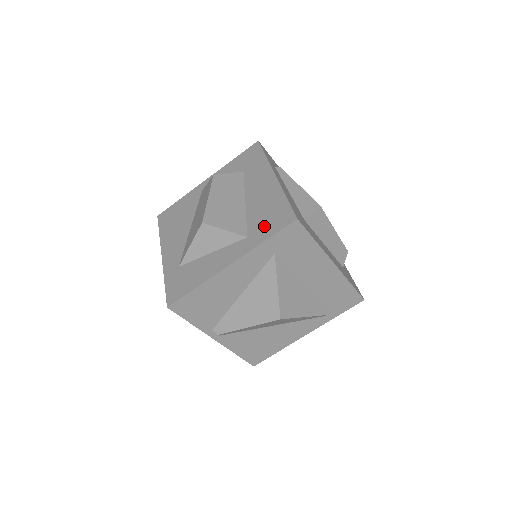
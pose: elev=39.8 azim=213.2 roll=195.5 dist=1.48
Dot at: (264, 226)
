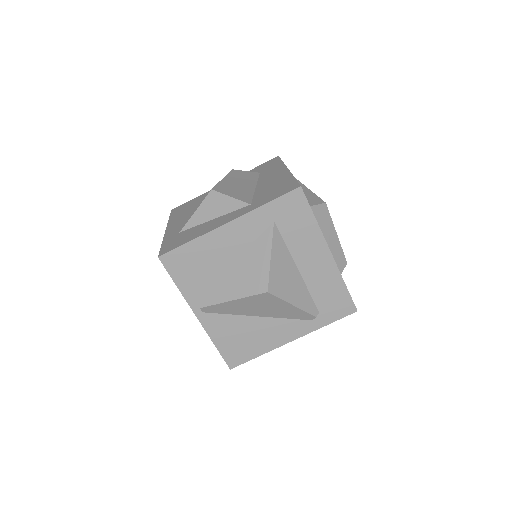
Dot at: (269, 195)
